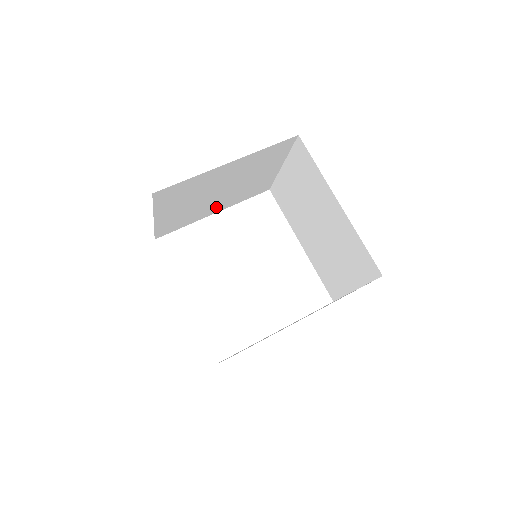
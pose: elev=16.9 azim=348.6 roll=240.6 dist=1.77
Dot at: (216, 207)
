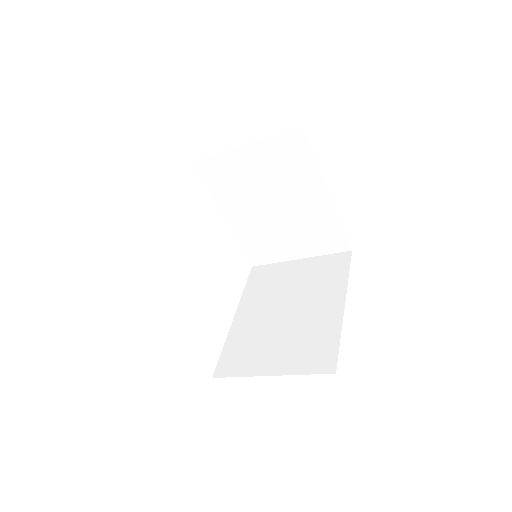
Dot at: (238, 215)
